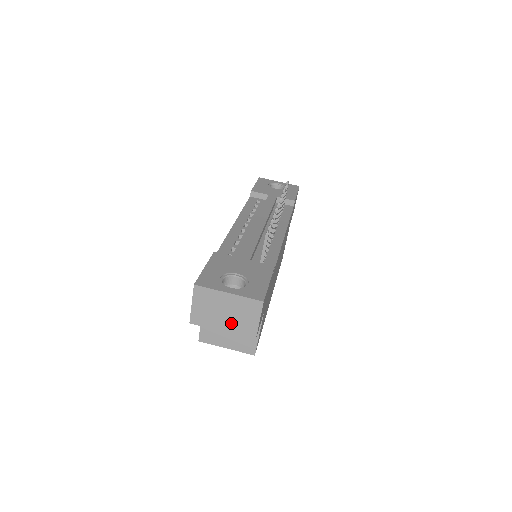
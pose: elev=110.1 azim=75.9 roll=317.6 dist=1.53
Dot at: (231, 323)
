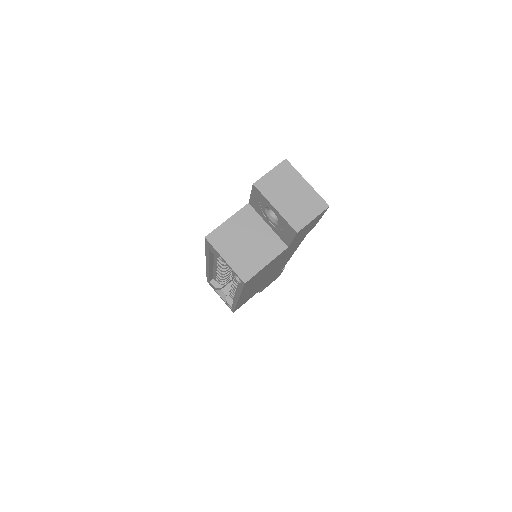
Dot at: (289, 206)
